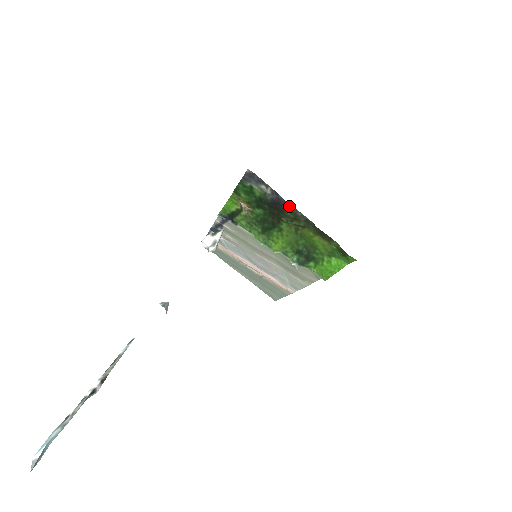
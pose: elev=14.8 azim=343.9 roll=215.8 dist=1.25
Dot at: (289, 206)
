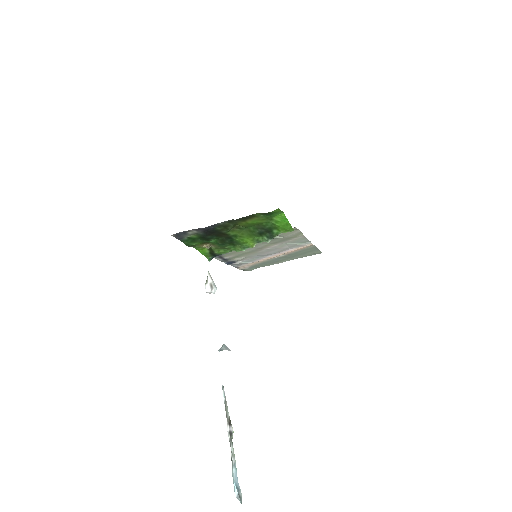
Dot at: (212, 226)
